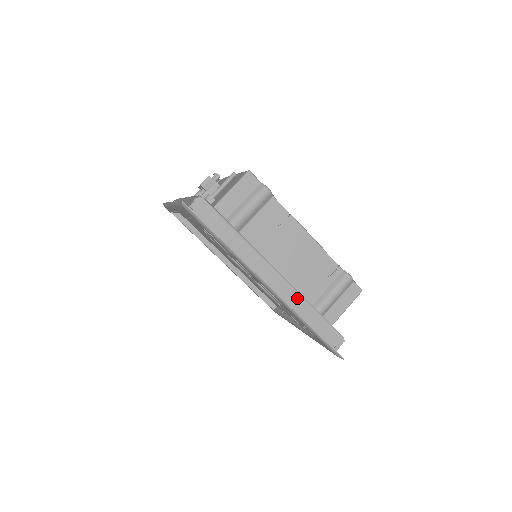
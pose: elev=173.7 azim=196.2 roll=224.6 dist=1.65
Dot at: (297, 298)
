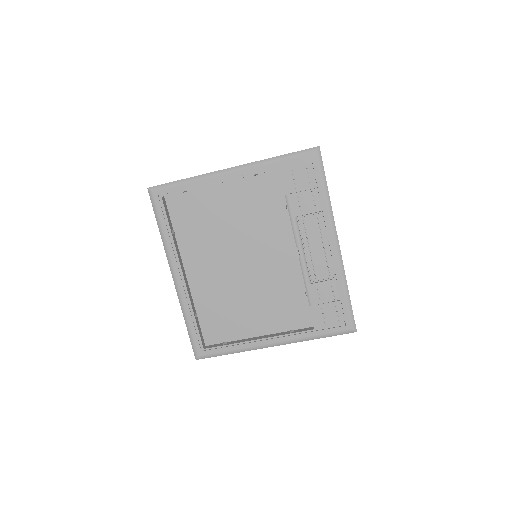
Dot at: occluded
